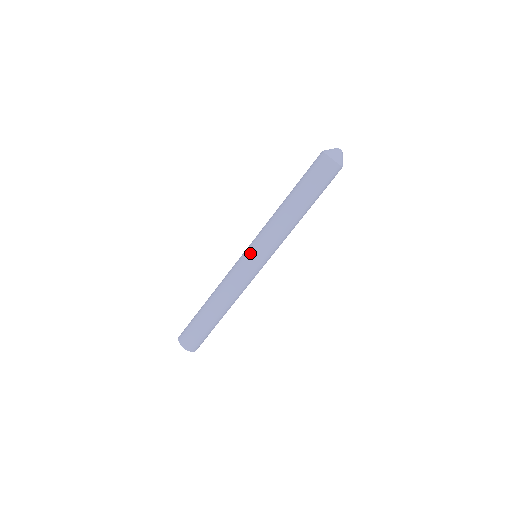
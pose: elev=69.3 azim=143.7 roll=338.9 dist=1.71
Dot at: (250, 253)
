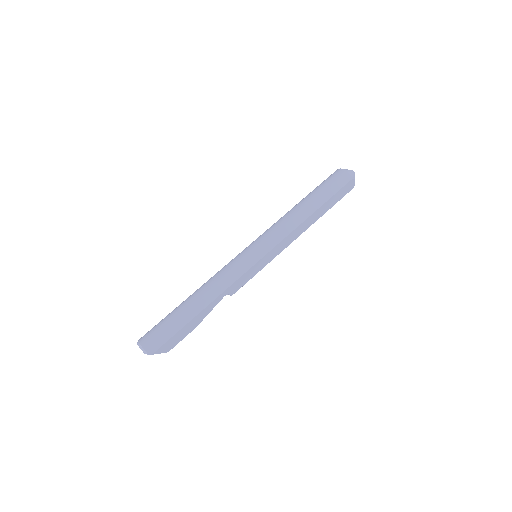
Dot at: occluded
